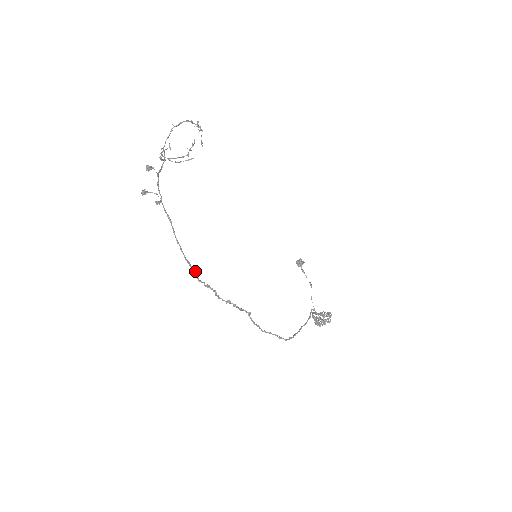
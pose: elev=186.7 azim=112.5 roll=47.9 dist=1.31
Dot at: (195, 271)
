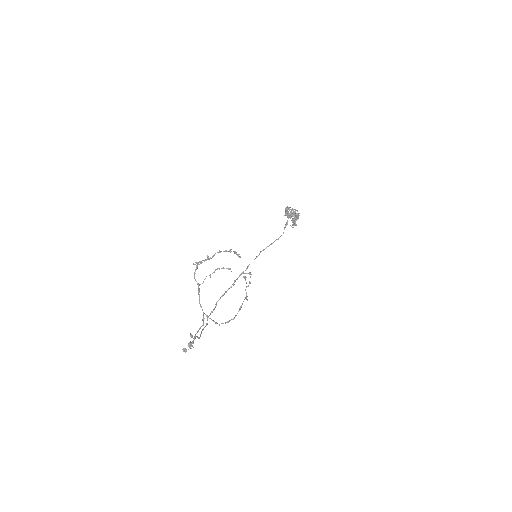
Dot at: occluded
